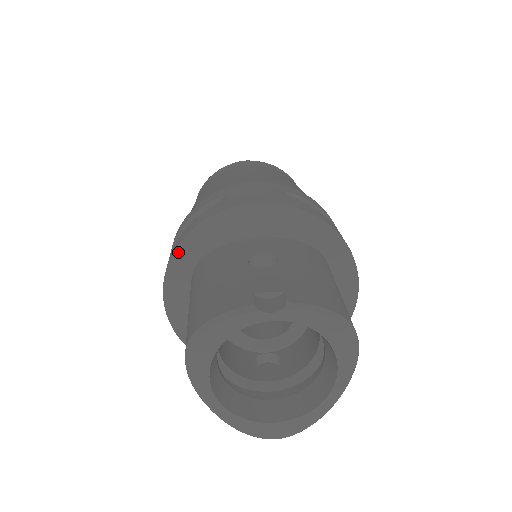
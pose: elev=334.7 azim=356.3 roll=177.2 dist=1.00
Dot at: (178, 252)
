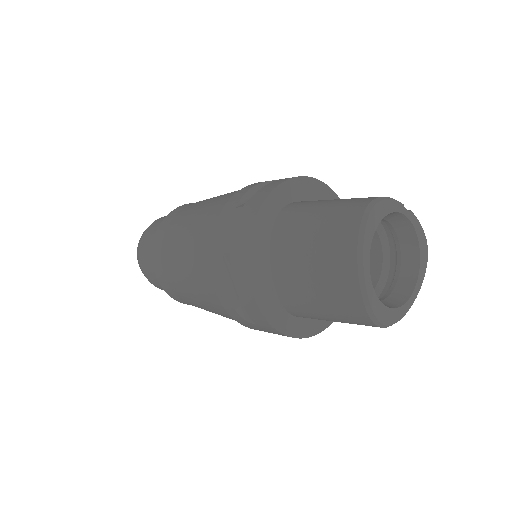
Dot at: (277, 189)
